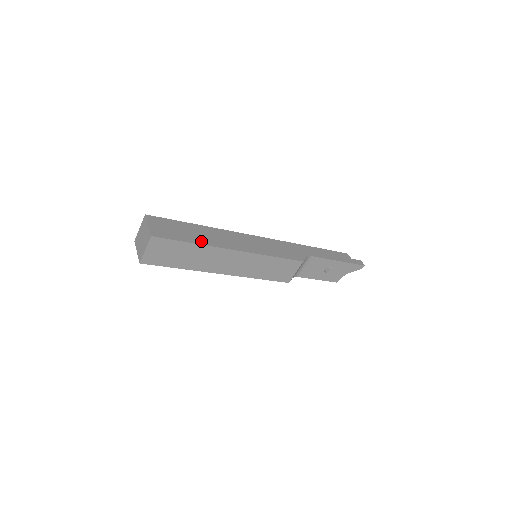
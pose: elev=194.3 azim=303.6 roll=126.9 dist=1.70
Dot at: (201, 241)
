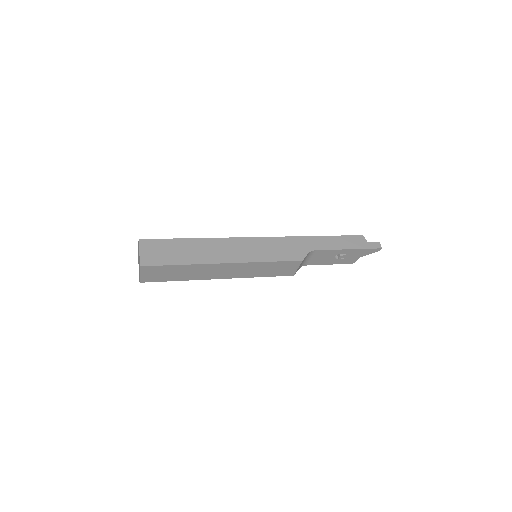
Dot at: (191, 260)
